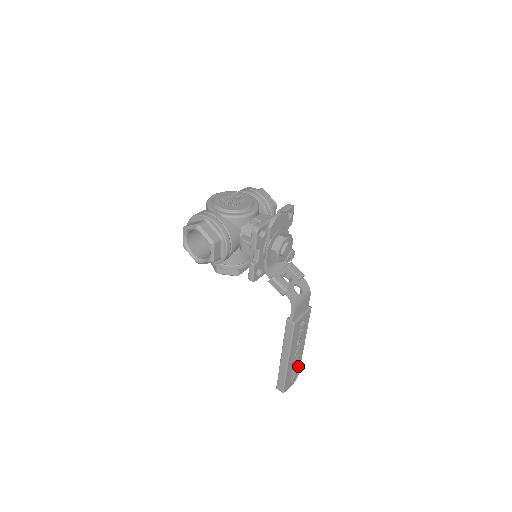
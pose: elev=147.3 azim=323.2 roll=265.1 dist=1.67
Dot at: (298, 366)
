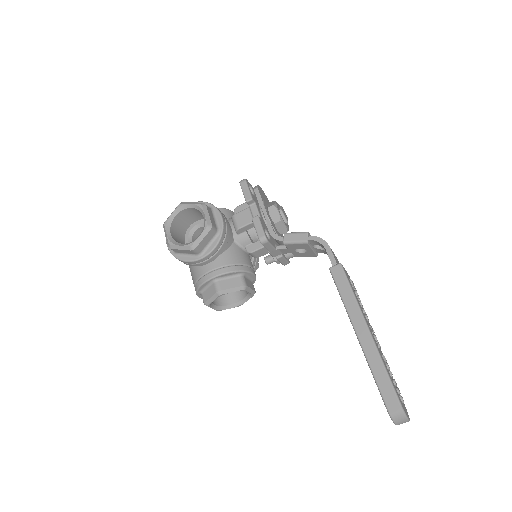
Dot at: occluded
